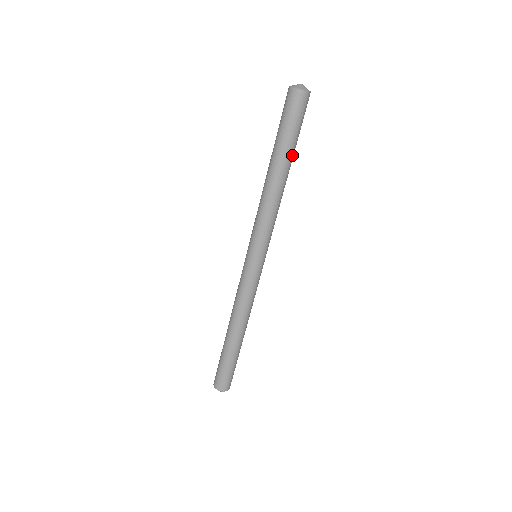
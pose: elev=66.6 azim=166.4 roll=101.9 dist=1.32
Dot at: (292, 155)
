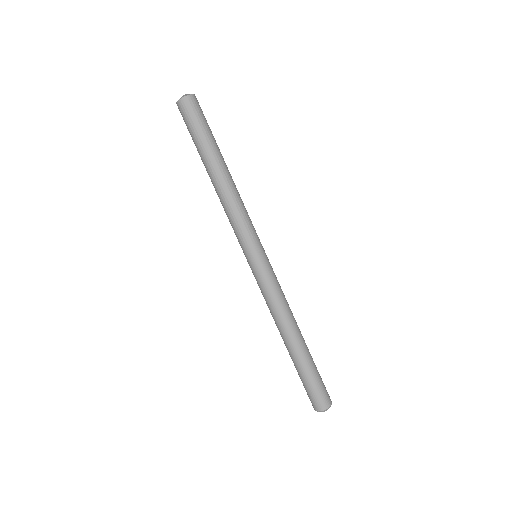
Dot at: (219, 150)
